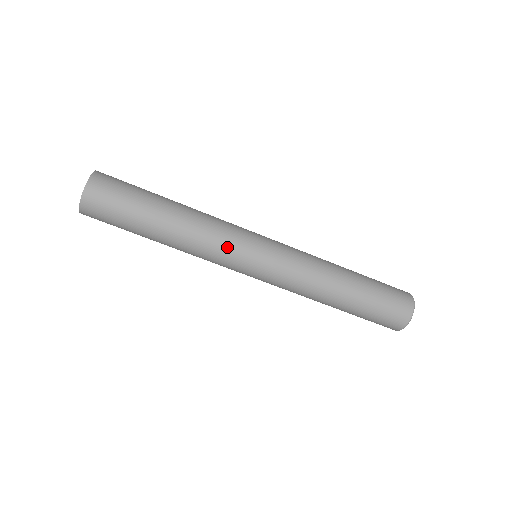
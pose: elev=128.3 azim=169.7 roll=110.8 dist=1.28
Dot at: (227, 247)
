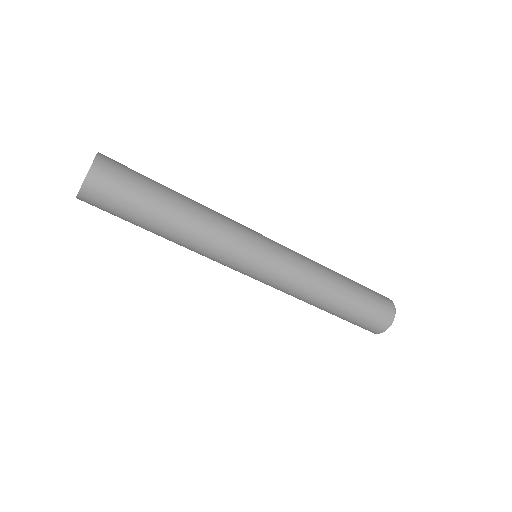
Dot at: (237, 239)
